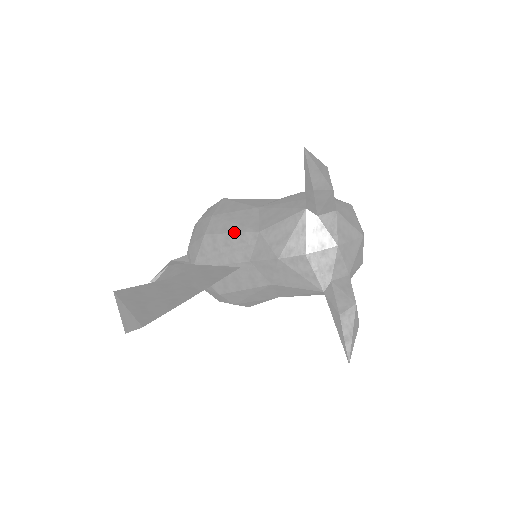
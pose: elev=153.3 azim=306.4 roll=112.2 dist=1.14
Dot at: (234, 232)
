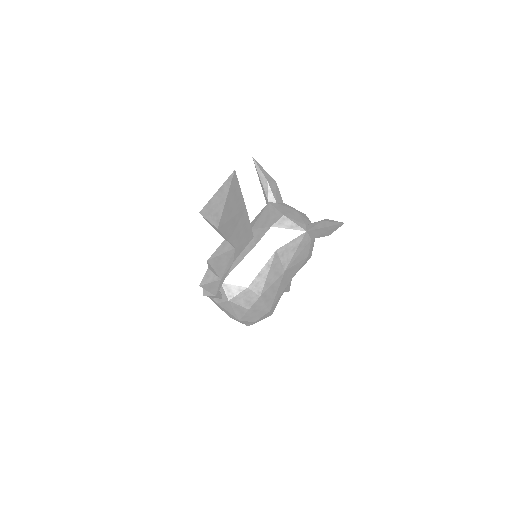
Dot at: occluded
